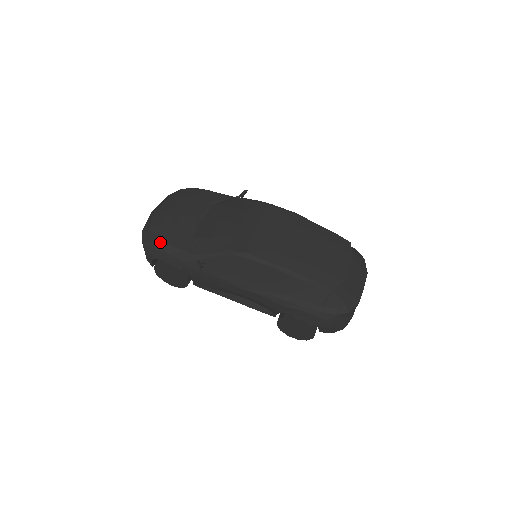
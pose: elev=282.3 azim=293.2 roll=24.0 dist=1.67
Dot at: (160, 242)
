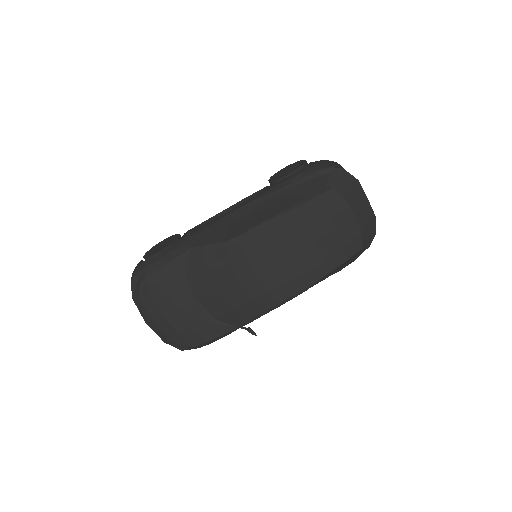
Dot at: (198, 346)
